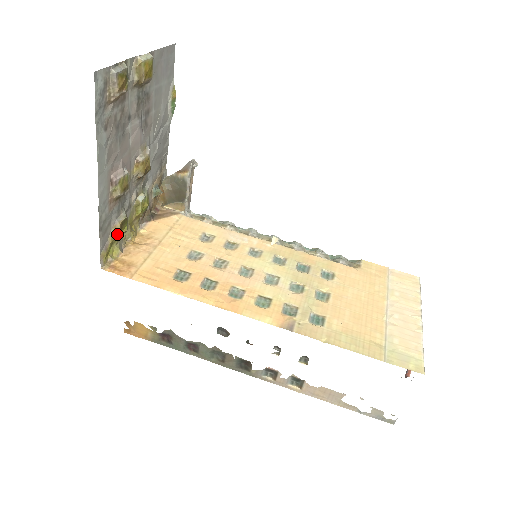
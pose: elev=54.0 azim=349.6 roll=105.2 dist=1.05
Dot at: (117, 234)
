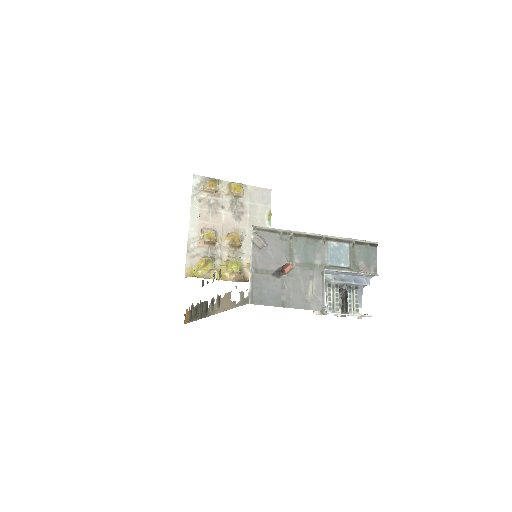
Dot at: (202, 265)
